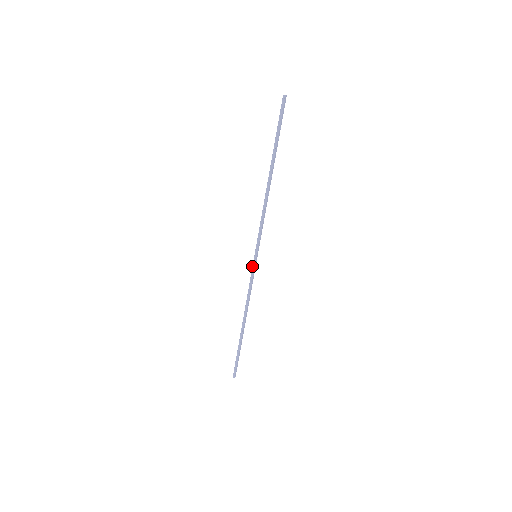
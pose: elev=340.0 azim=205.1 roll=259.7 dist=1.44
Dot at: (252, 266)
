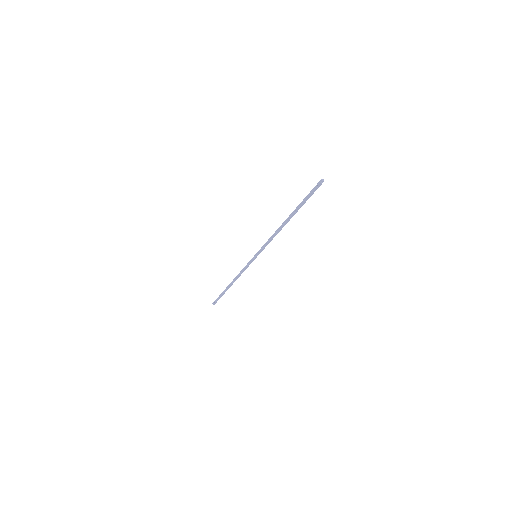
Dot at: (251, 259)
